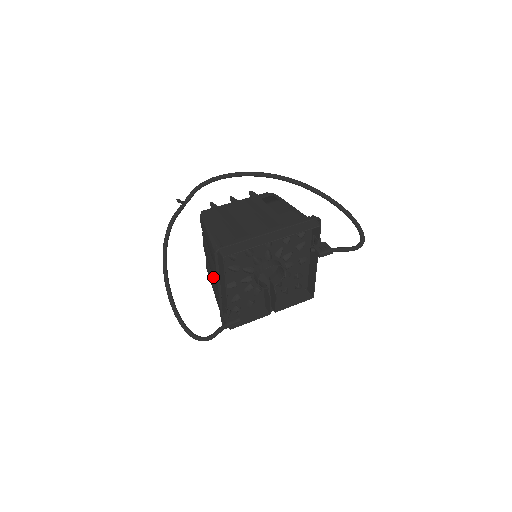
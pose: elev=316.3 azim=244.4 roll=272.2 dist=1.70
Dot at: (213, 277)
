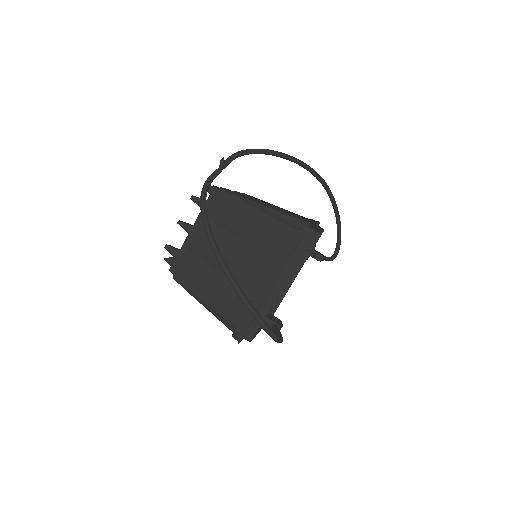
Dot at: (231, 272)
